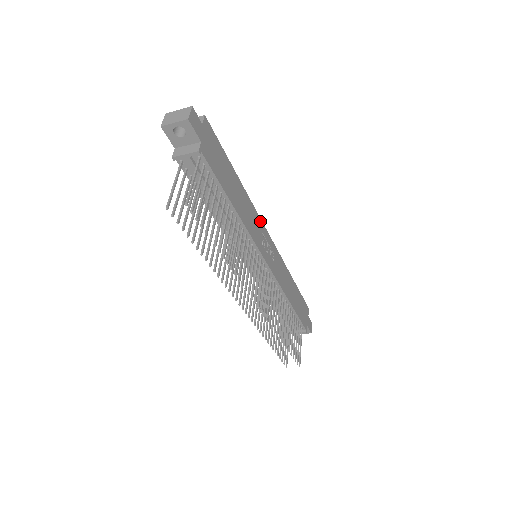
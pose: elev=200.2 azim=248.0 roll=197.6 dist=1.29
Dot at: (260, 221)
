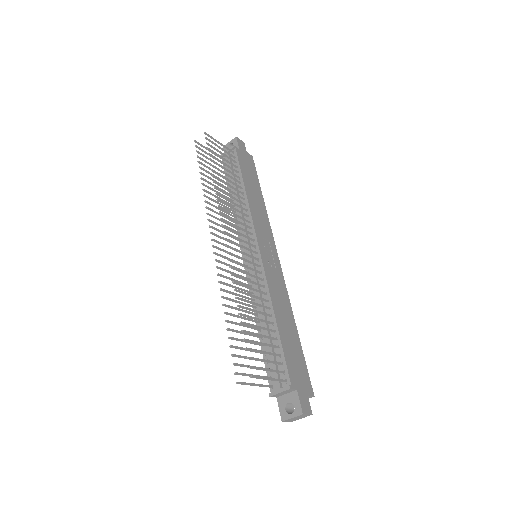
Dot at: (272, 238)
